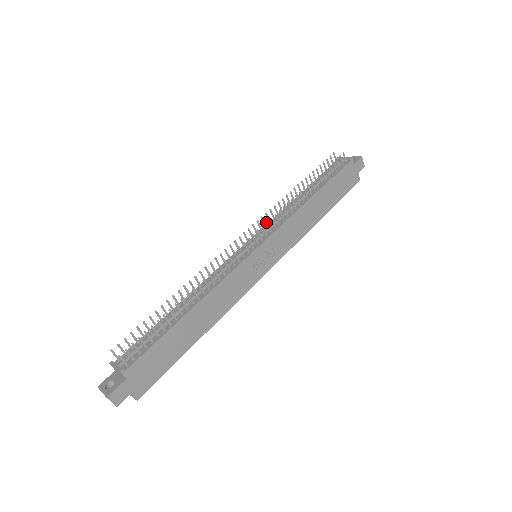
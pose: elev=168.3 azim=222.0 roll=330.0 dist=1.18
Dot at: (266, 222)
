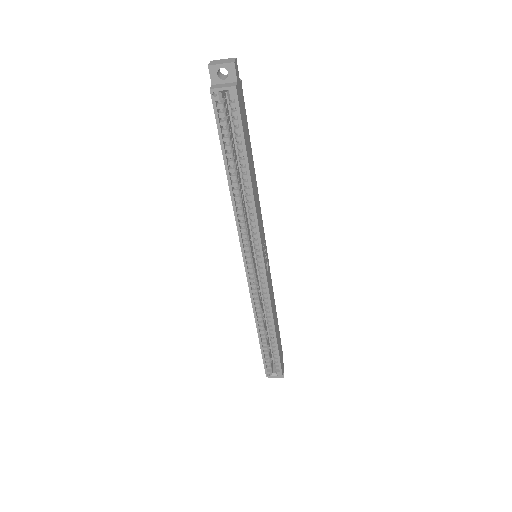
Dot at: occluded
